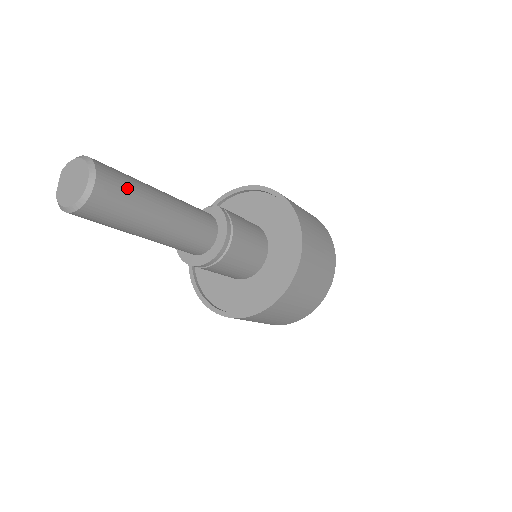
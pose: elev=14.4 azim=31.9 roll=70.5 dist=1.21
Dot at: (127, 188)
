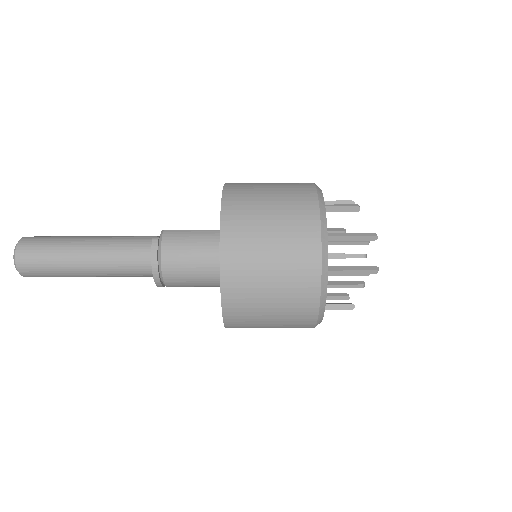
Dot at: (43, 262)
